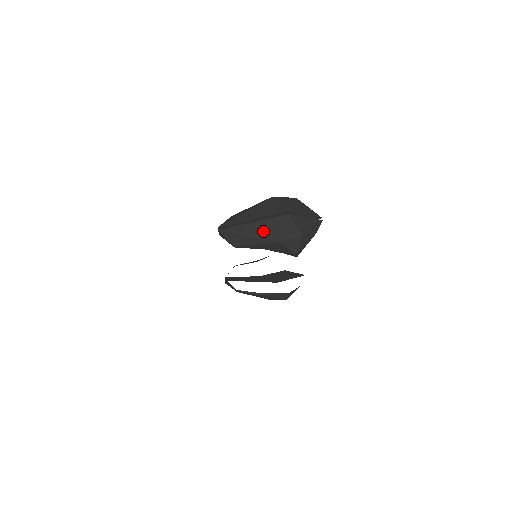
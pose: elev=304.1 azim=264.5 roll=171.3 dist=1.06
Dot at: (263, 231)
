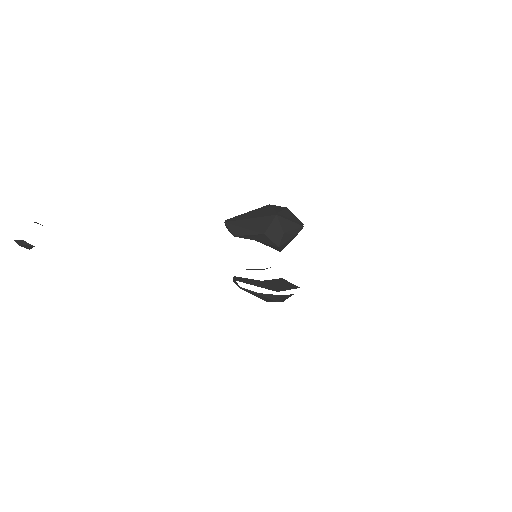
Dot at: (255, 225)
